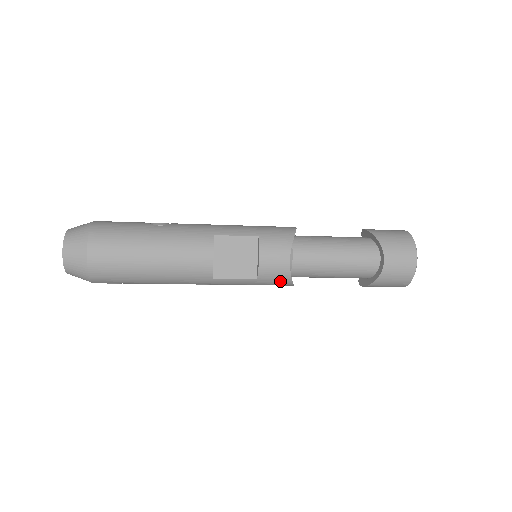
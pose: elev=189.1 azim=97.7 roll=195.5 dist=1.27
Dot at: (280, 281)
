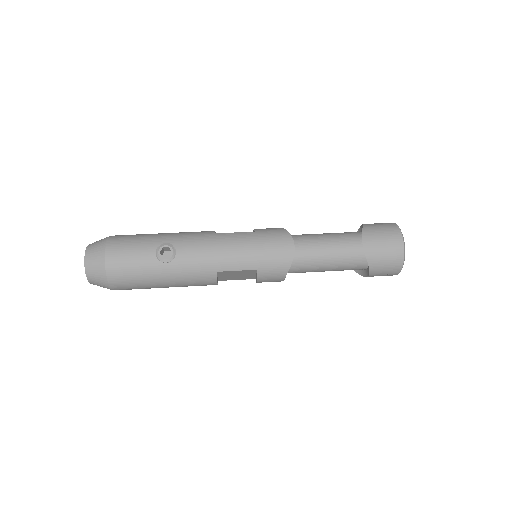
Dot at: occluded
